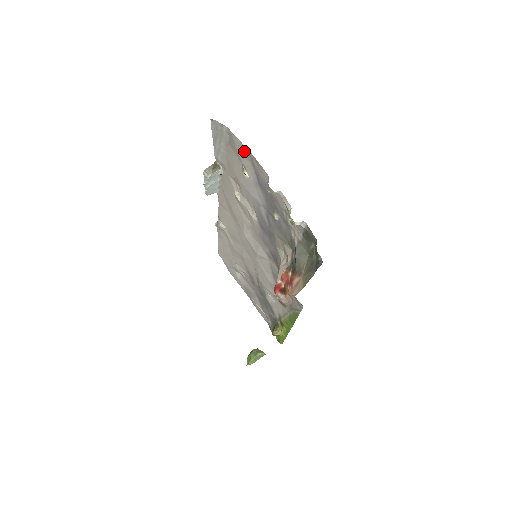
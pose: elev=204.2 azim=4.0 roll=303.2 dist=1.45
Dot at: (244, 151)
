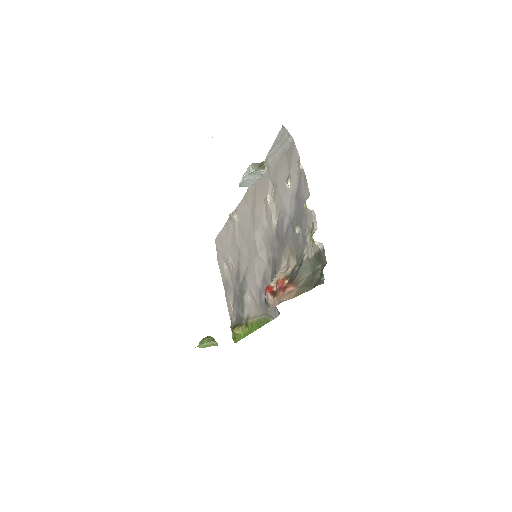
Dot at: (298, 165)
